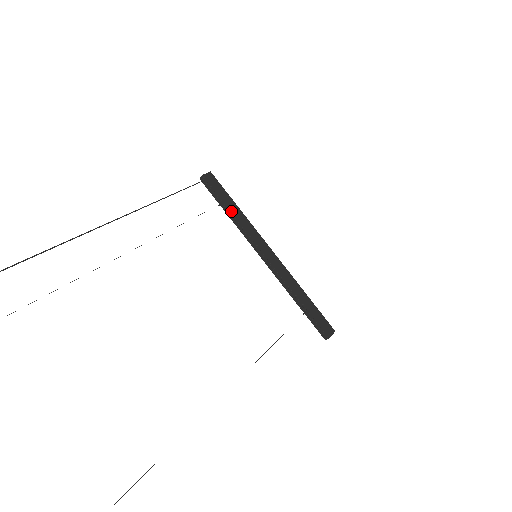
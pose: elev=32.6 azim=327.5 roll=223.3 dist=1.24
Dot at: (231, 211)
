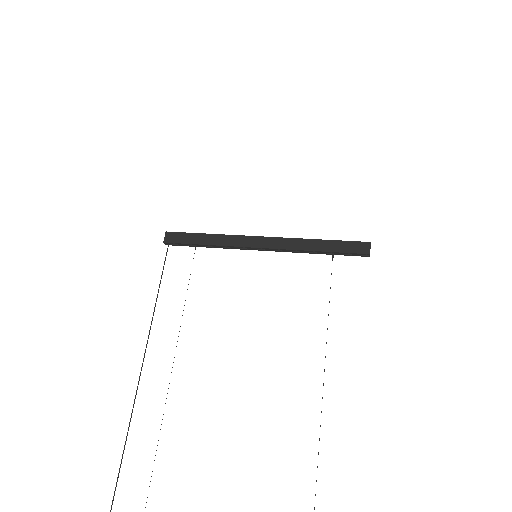
Dot at: (207, 245)
